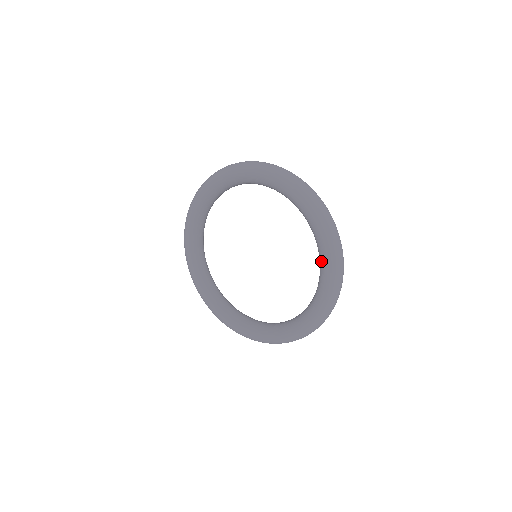
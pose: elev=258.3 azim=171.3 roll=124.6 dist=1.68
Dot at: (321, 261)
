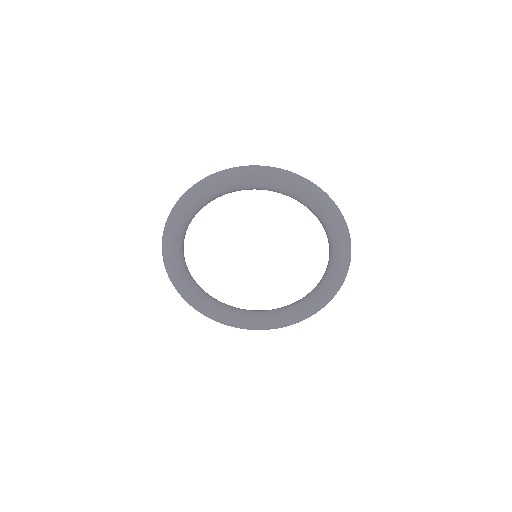
Dot at: (328, 229)
